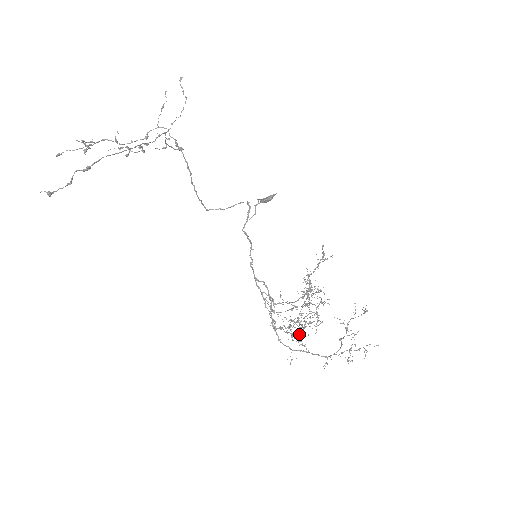
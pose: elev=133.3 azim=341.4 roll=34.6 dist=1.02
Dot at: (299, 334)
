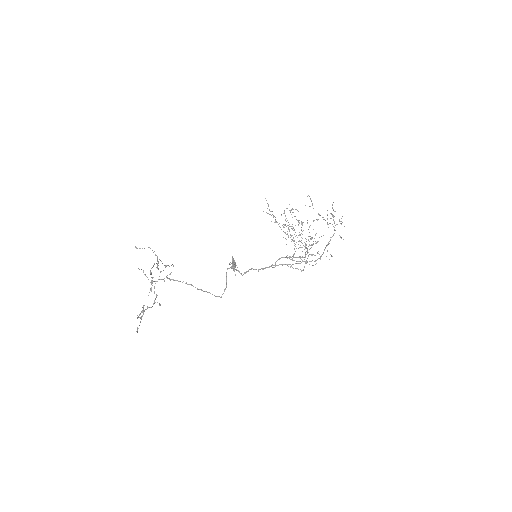
Dot at: occluded
